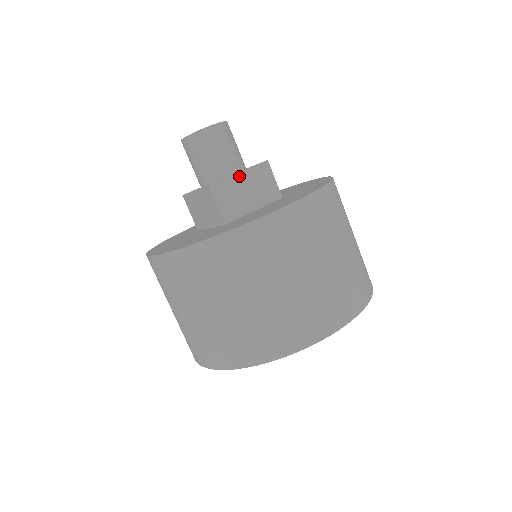
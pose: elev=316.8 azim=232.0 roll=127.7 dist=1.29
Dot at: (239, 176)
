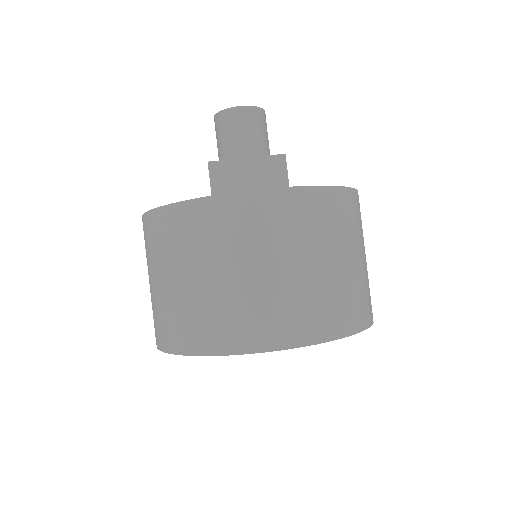
Dot at: (245, 162)
